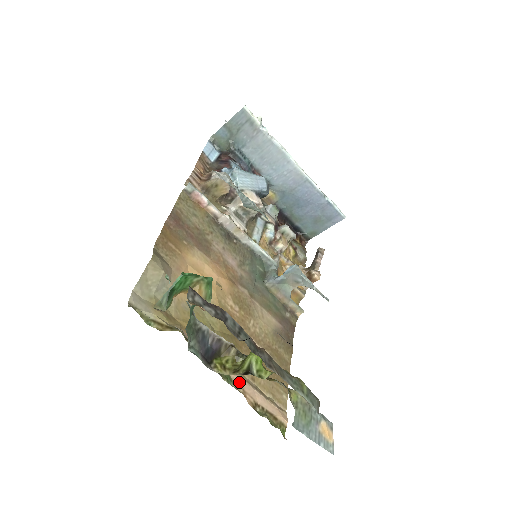
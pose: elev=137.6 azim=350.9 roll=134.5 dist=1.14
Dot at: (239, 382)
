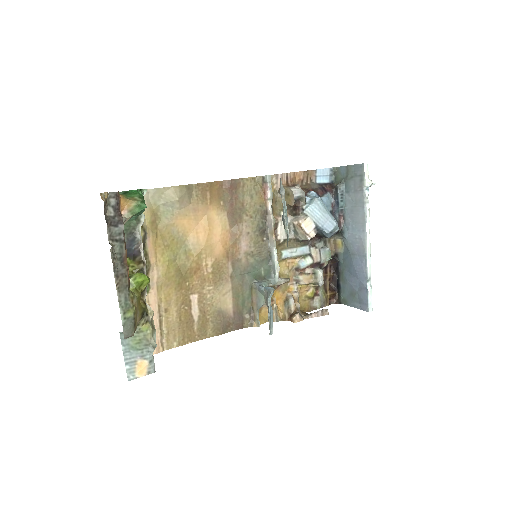
Dot at: (152, 299)
